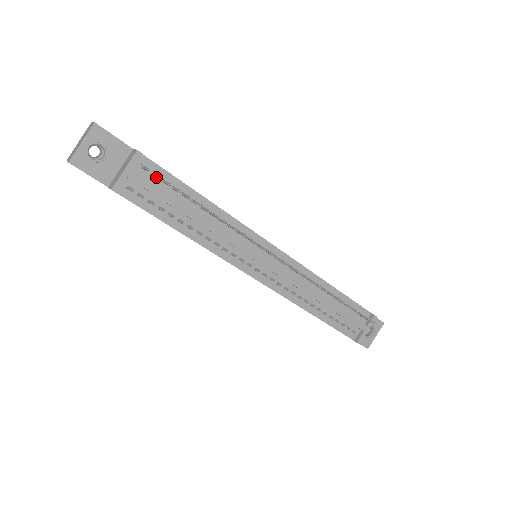
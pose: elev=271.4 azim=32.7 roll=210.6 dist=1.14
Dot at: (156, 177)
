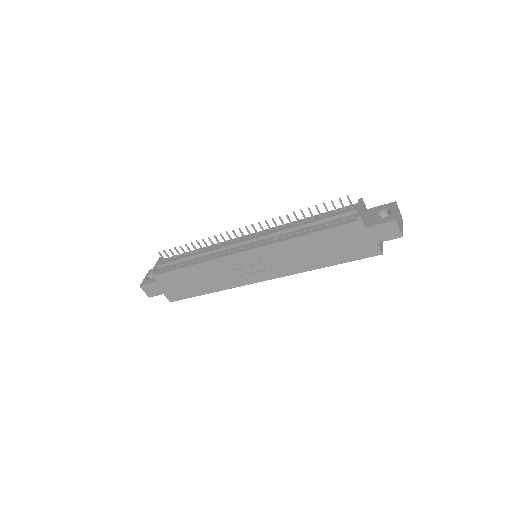
Dot at: occluded
